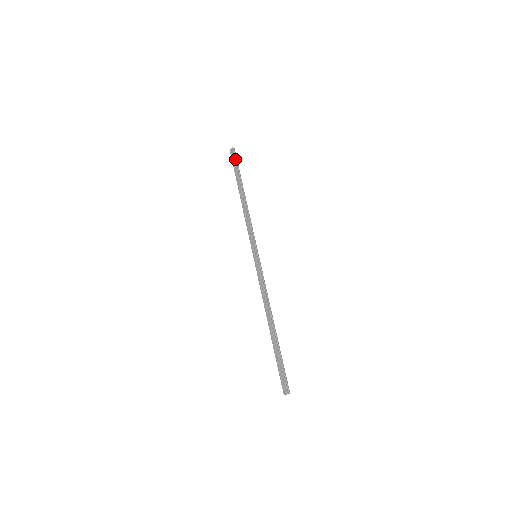
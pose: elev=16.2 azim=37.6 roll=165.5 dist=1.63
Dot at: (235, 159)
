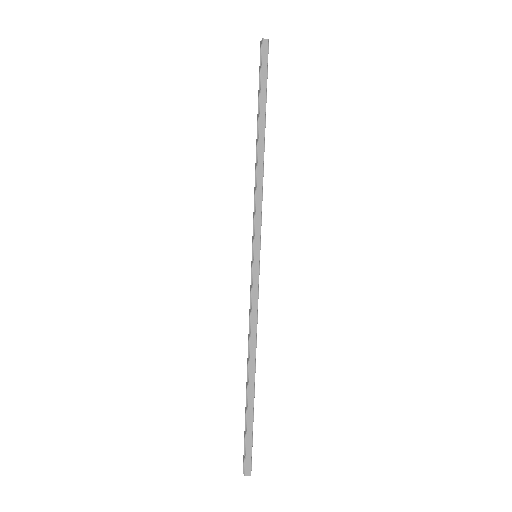
Dot at: occluded
